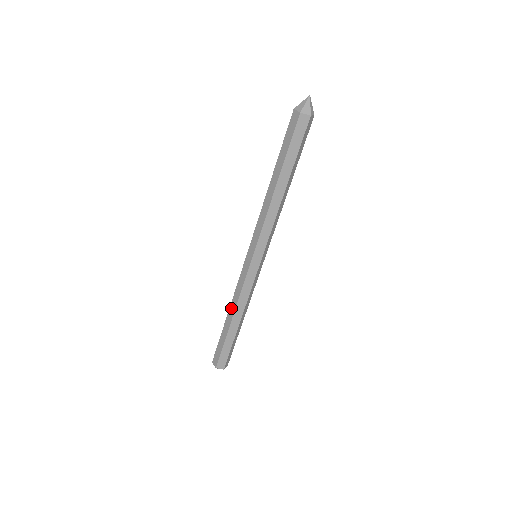
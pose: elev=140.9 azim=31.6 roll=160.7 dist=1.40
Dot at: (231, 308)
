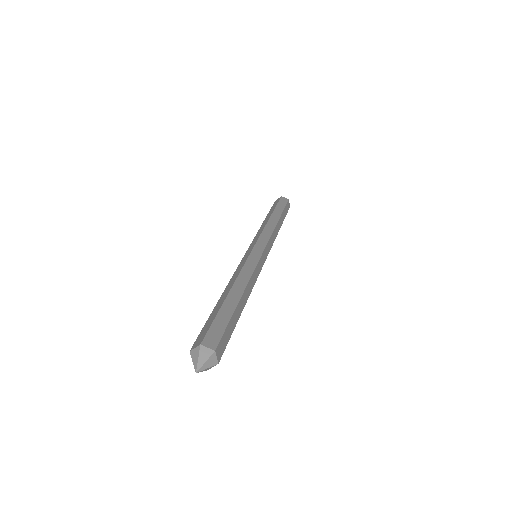
Dot at: occluded
